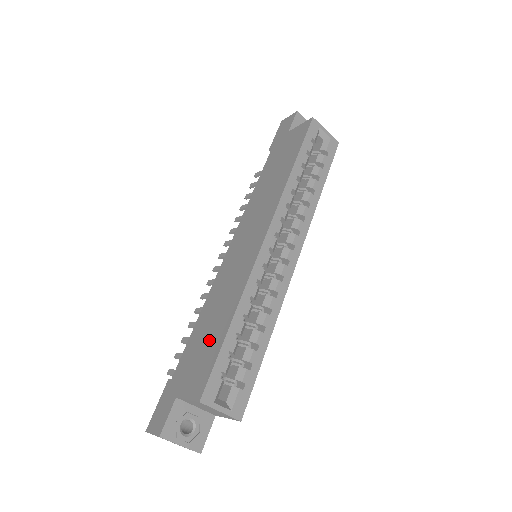
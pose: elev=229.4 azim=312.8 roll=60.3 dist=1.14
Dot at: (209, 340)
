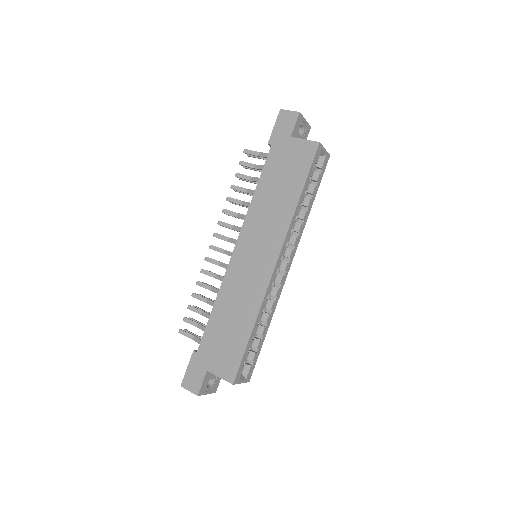
Dot at: (232, 336)
